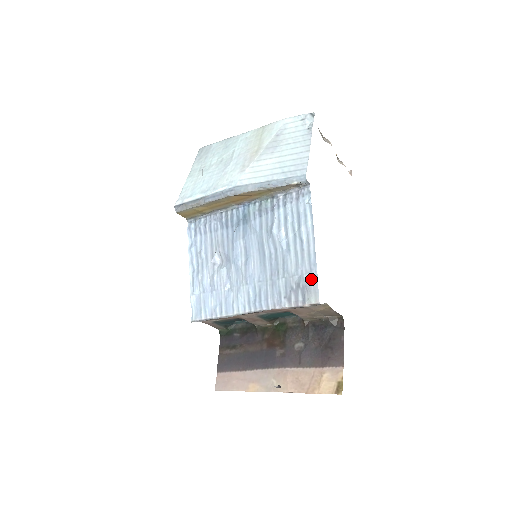
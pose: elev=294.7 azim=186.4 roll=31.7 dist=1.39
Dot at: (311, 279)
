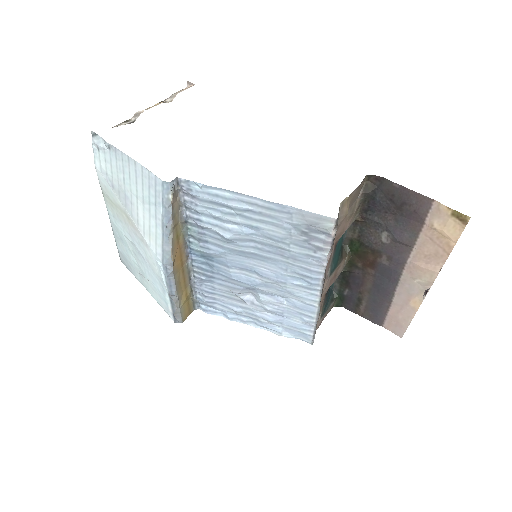
Dot at: (301, 217)
